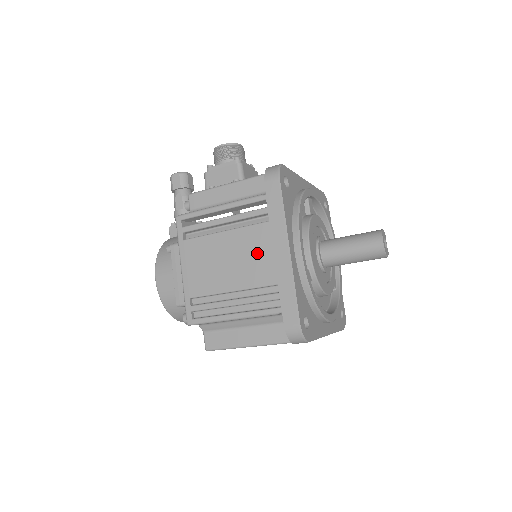
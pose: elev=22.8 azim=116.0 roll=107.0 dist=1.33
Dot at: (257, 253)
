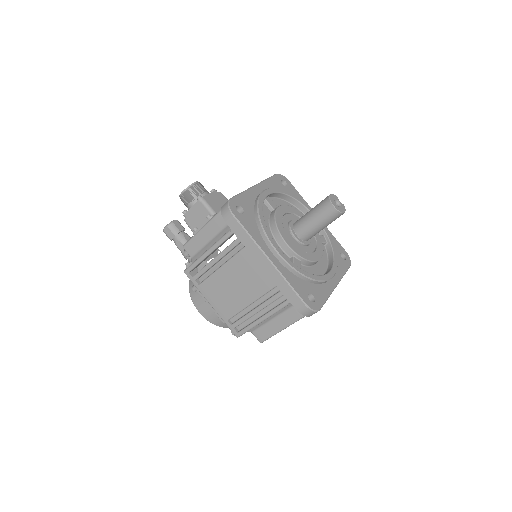
Dot at: (251, 272)
